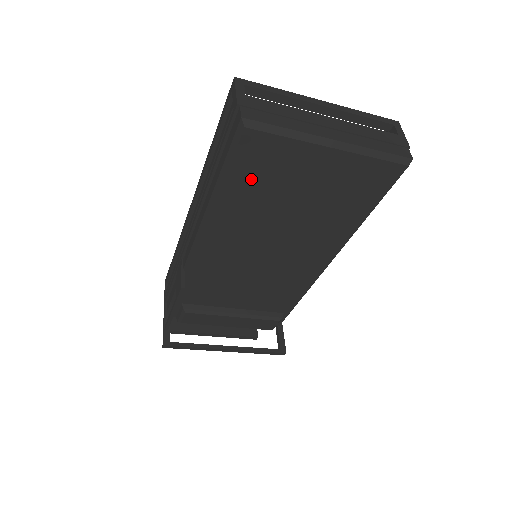
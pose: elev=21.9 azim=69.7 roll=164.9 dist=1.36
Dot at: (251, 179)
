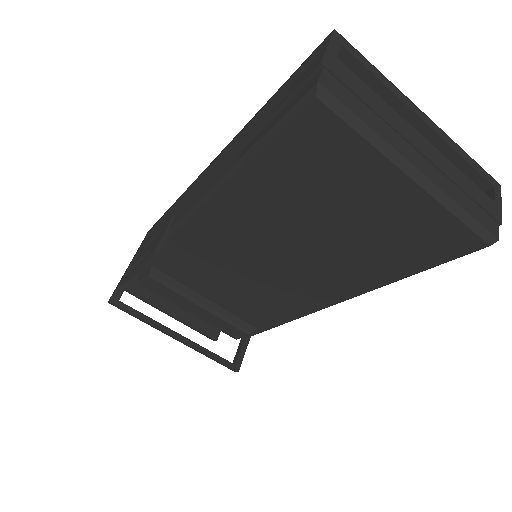
Dot at: (292, 167)
